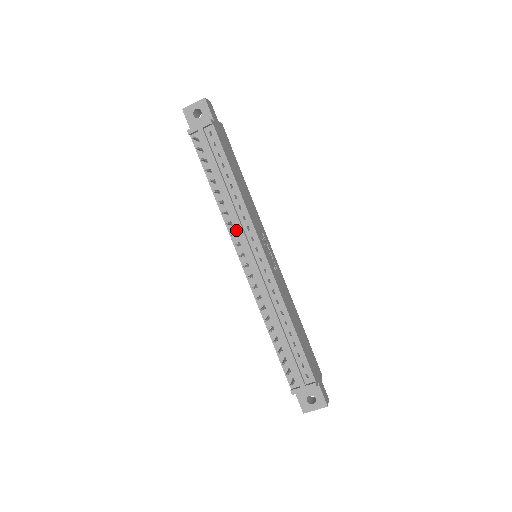
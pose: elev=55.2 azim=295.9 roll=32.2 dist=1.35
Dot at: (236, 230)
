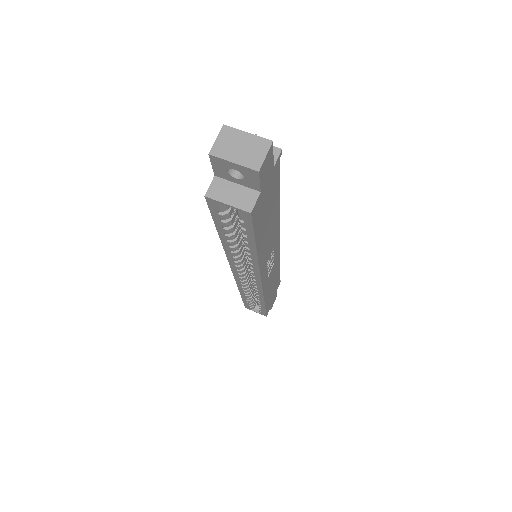
Dot at: occluded
